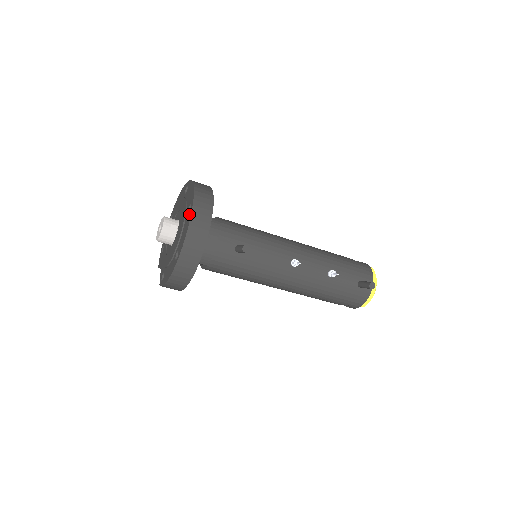
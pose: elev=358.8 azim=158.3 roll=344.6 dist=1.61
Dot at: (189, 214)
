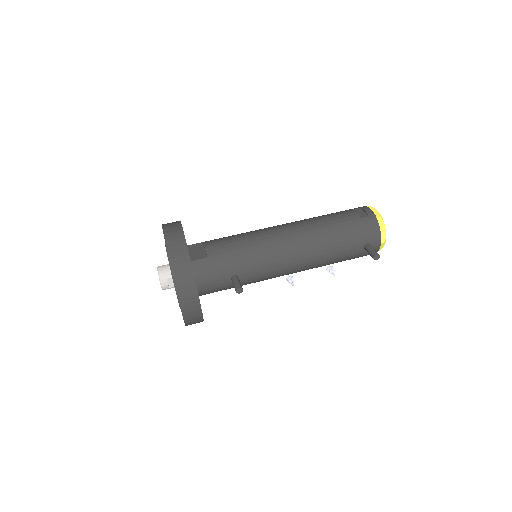
Dot at: occluded
